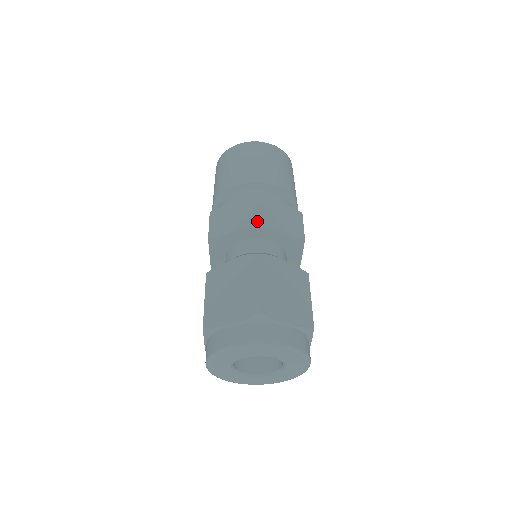
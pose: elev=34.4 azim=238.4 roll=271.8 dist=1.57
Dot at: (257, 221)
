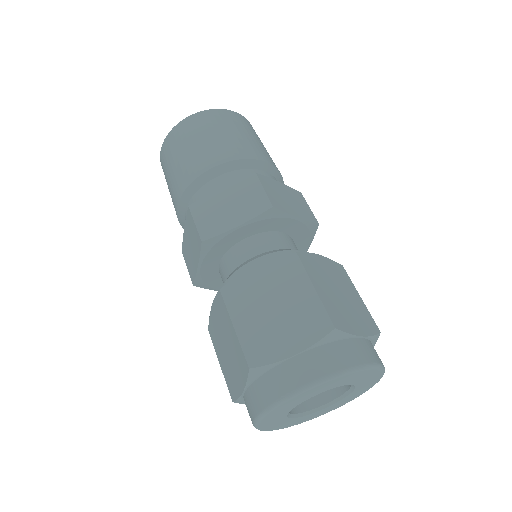
Dot at: (202, 242)
